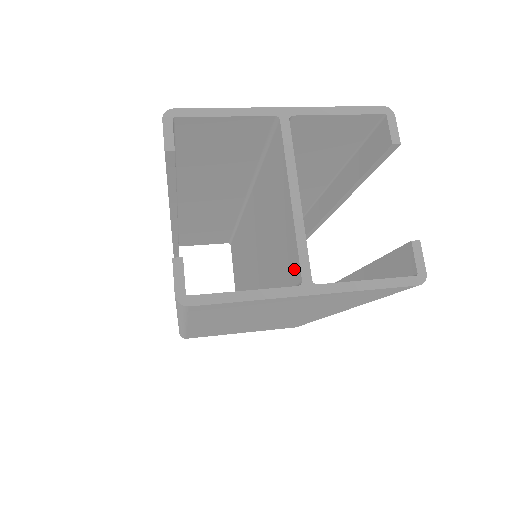
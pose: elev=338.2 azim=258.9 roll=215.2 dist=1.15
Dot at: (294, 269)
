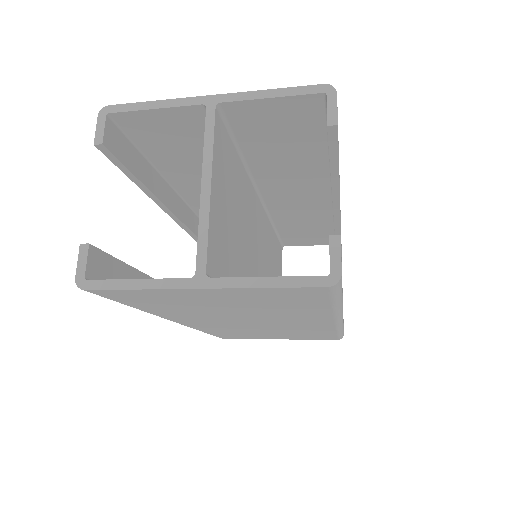
Dot at: occluded
